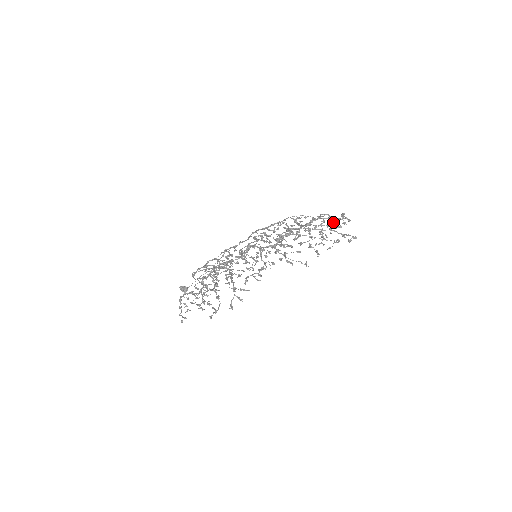
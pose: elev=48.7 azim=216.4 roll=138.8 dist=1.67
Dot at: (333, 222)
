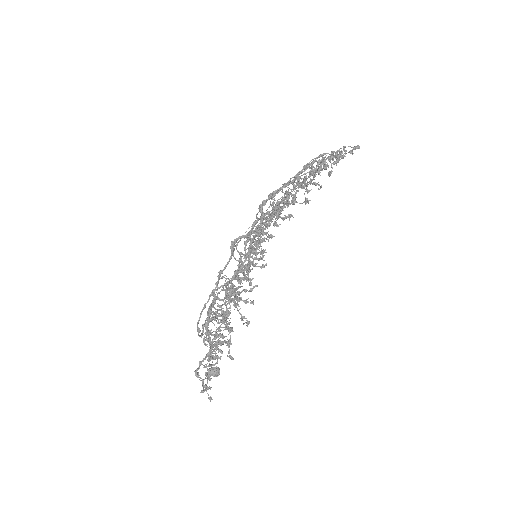
Dot at: occluded
